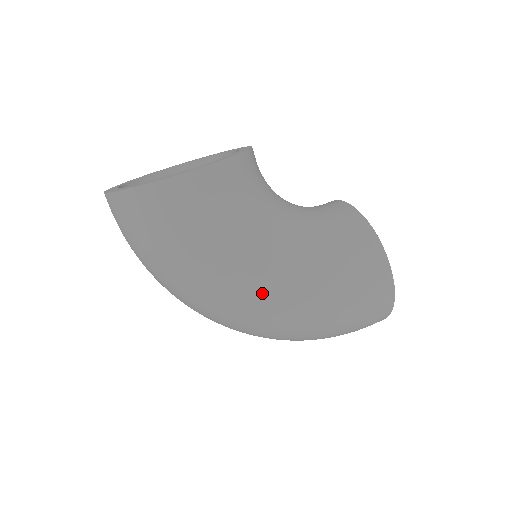
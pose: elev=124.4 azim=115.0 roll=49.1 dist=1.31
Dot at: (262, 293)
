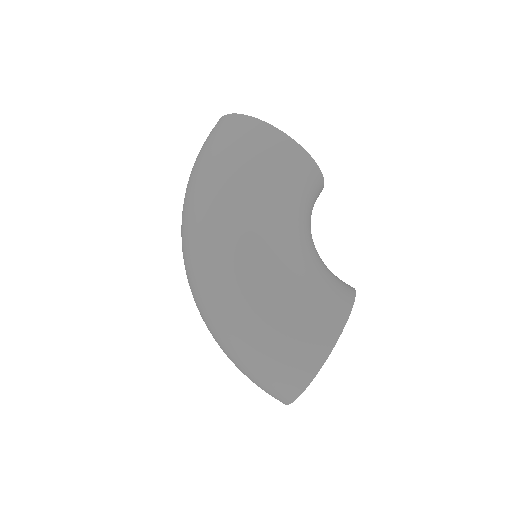
Dot at: (235, 240)
